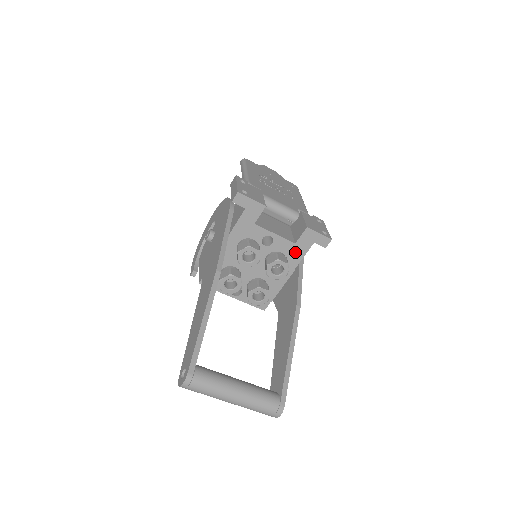
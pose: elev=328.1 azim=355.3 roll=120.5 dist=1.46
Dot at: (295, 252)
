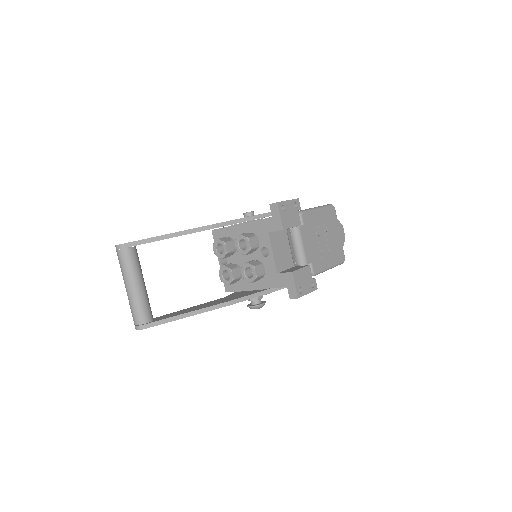
Dot at: (272, 279)
